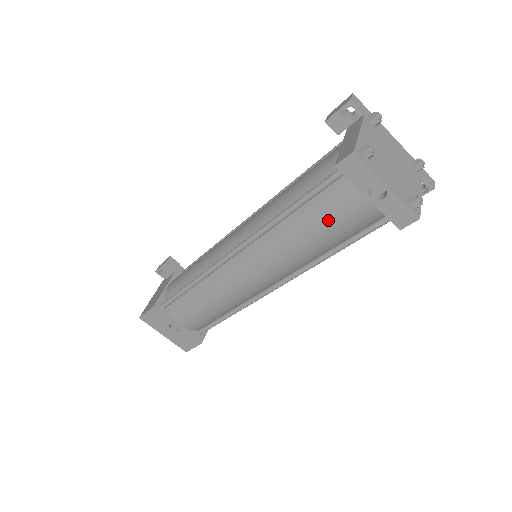
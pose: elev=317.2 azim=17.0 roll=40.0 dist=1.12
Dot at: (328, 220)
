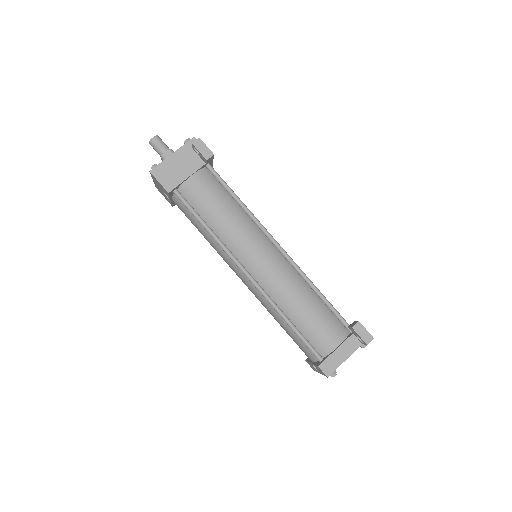
Dot at: (293, 340)
